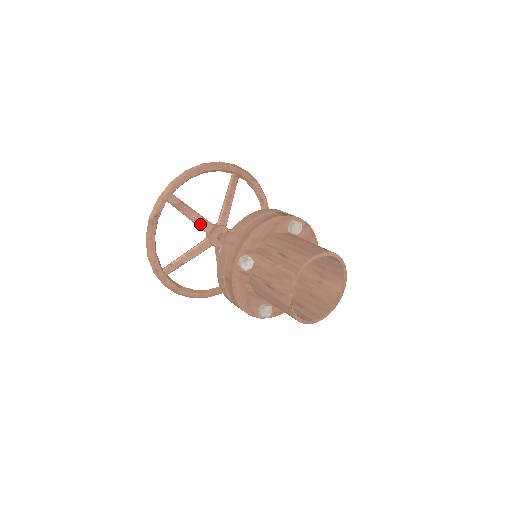
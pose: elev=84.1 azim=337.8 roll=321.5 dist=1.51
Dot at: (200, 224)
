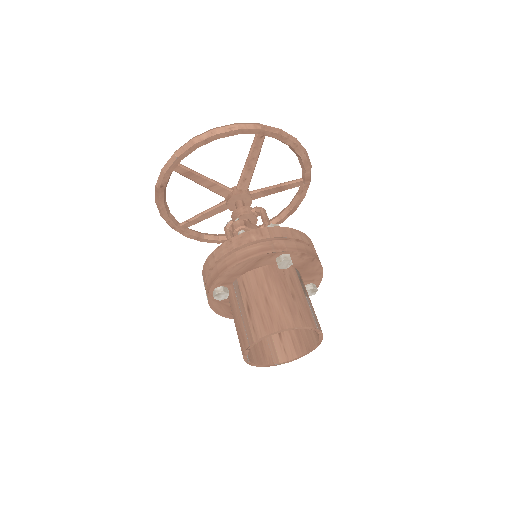
Dot at: (215, 190)
